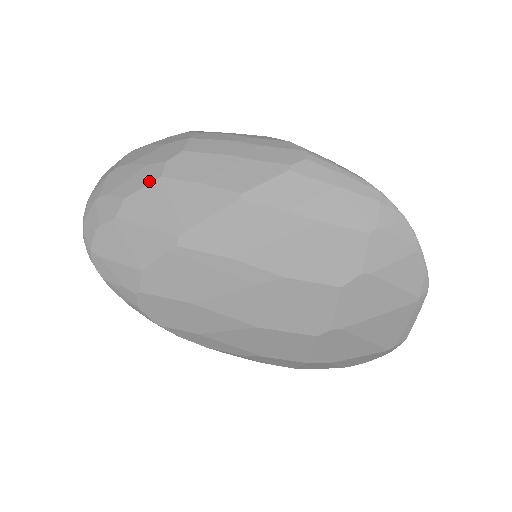
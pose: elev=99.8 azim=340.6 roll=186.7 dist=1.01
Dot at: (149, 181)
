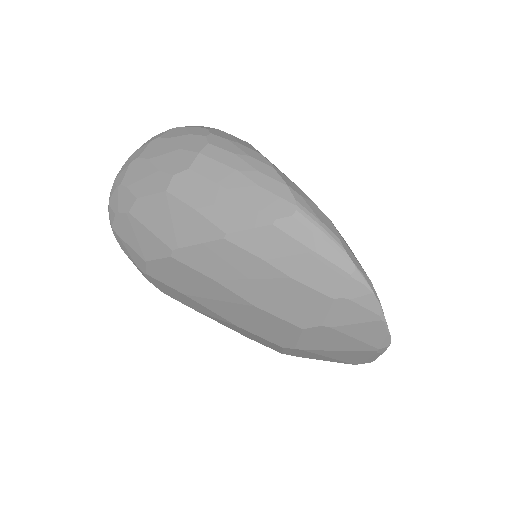
Dot at: (157, 190)
